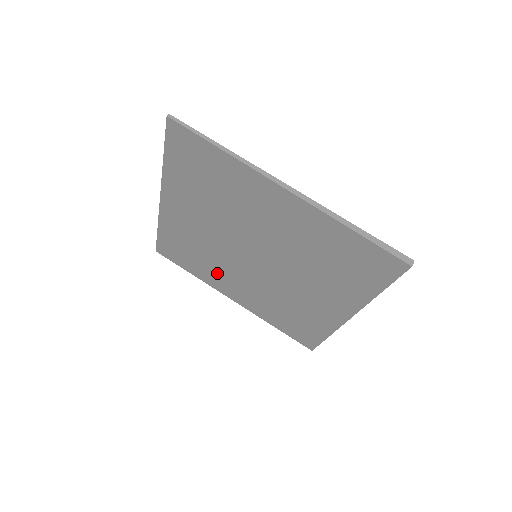
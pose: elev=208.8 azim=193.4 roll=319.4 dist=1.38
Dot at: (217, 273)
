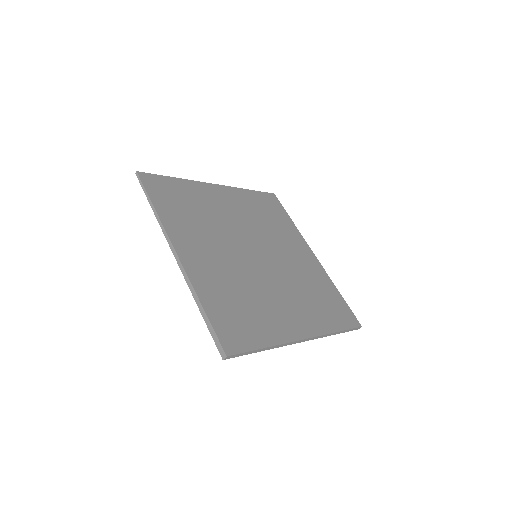
Dot at: occluded
